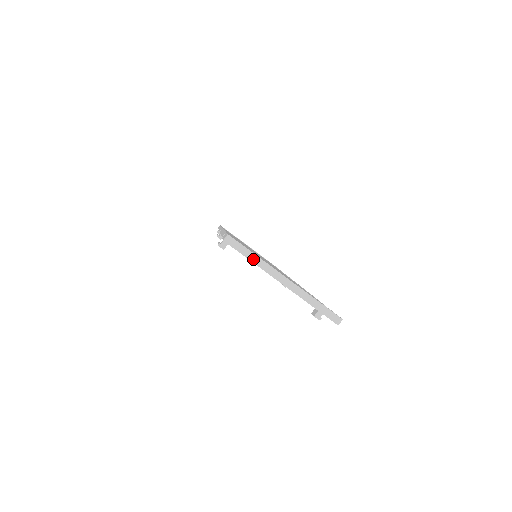
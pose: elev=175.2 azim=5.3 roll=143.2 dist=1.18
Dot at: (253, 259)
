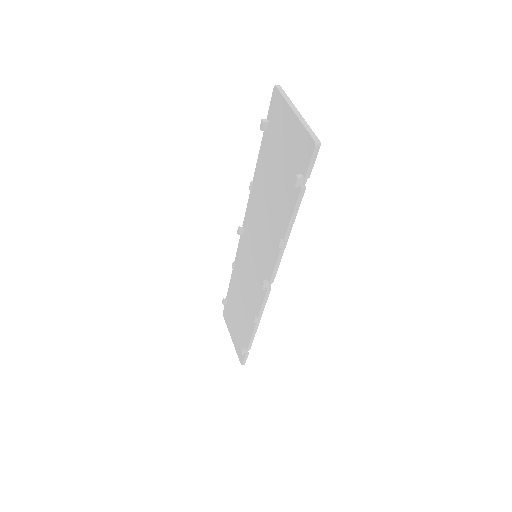
Dot at: (285, 97)
